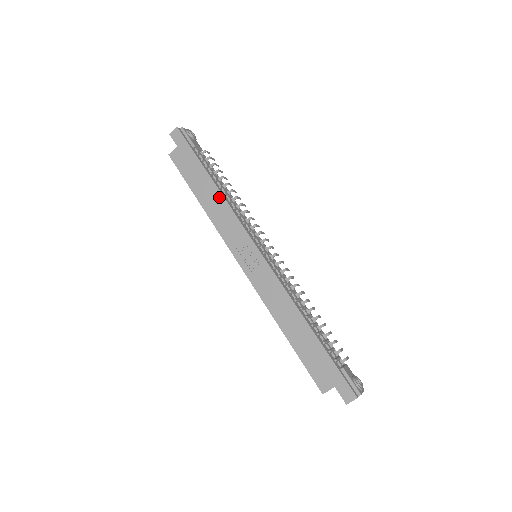
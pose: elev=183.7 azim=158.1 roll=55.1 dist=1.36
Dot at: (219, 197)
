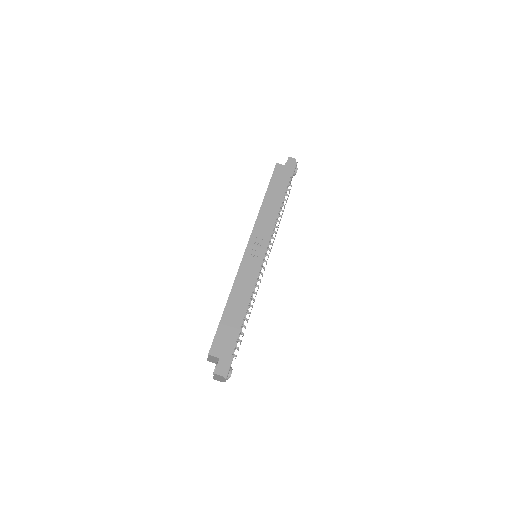
Dot at: (277, 209)
